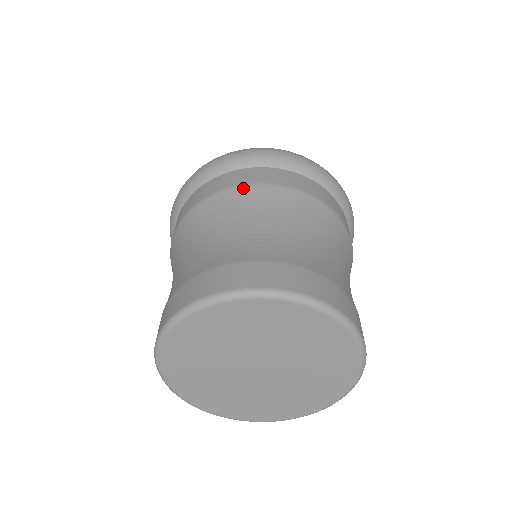
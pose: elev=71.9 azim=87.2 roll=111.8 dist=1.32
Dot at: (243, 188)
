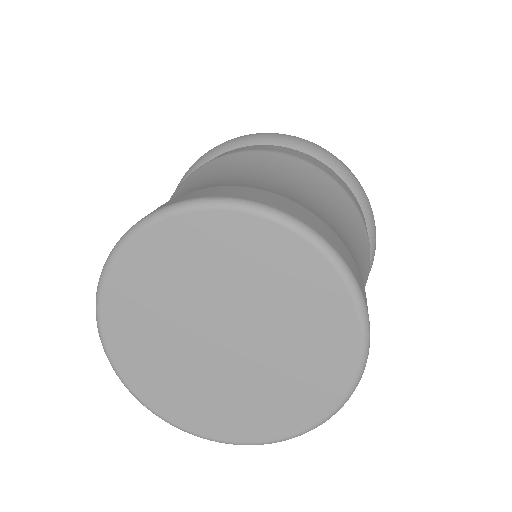
Dot at: (205, 165)
